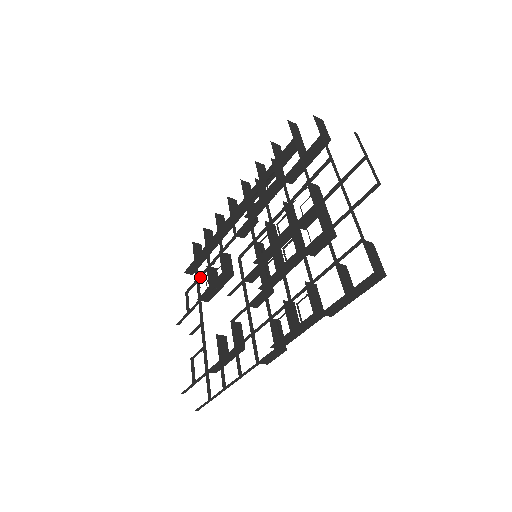
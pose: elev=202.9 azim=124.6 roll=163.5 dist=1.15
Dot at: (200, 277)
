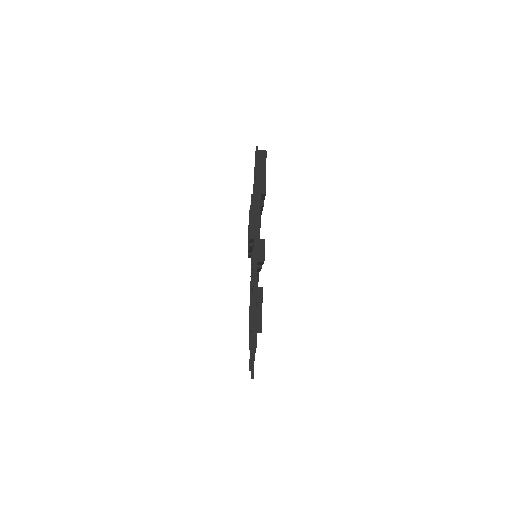
Dot at: occluded
